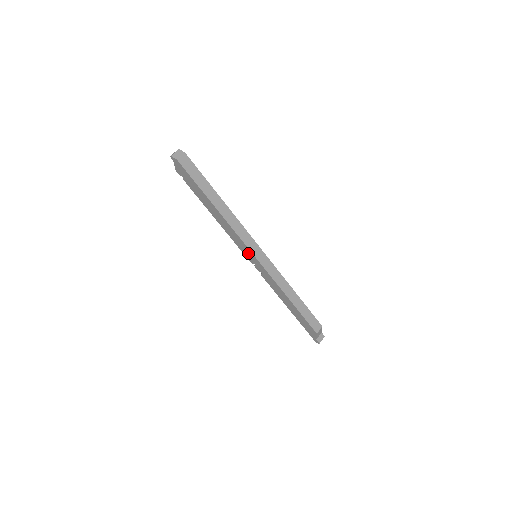
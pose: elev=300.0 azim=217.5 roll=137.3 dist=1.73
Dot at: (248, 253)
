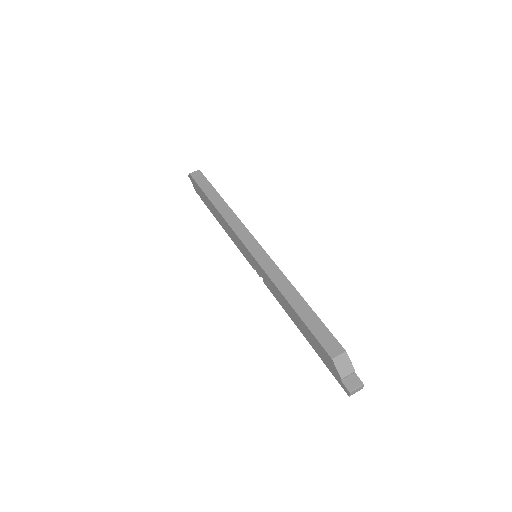
Dot at: (245, 251)
